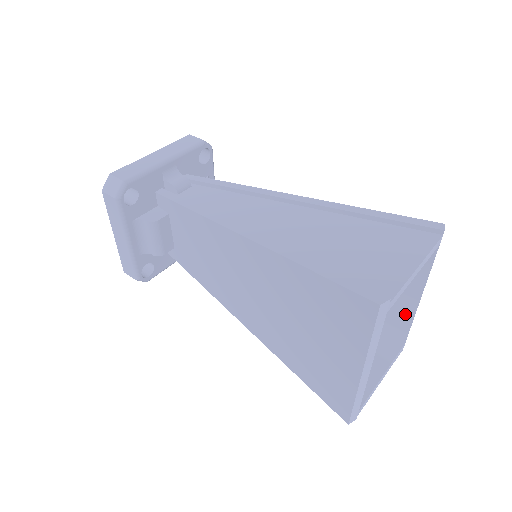
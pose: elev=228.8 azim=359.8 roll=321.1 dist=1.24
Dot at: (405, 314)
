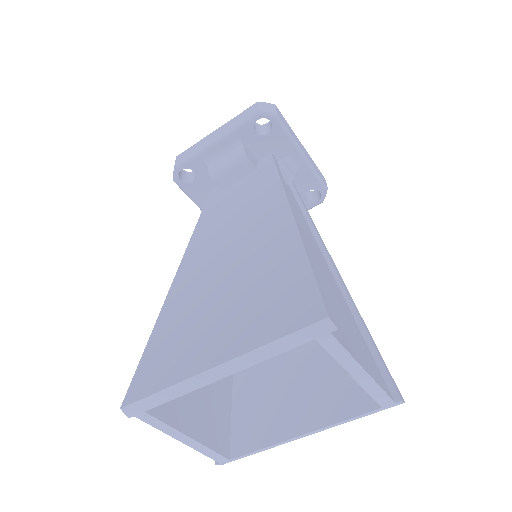
Dot at: (270, 434)
